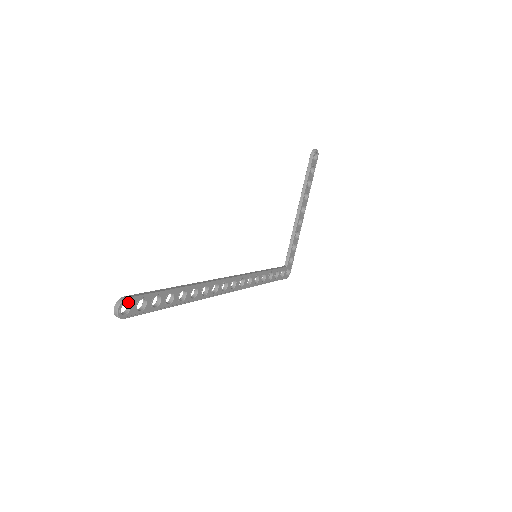
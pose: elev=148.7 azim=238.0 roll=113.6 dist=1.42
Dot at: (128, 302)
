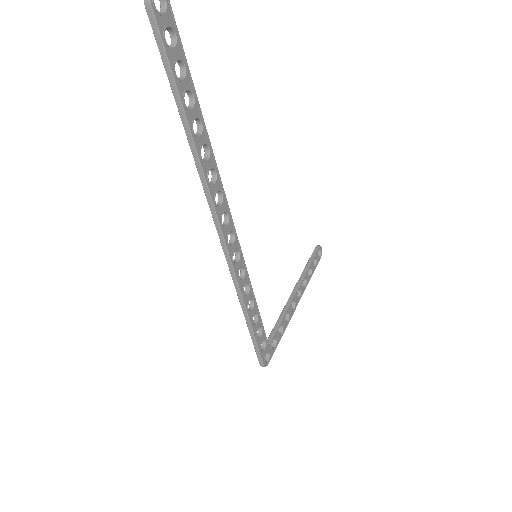
Dot at: (165, 4)
